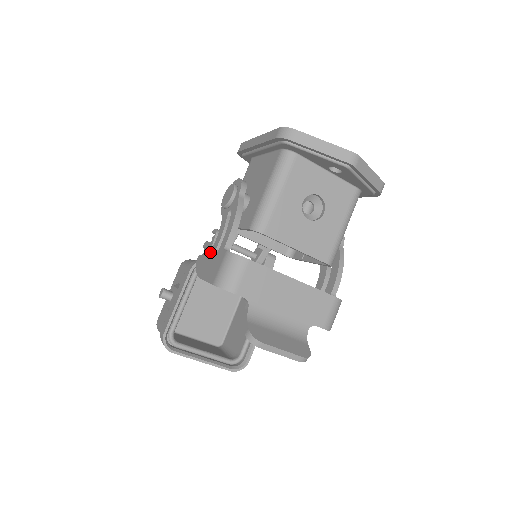
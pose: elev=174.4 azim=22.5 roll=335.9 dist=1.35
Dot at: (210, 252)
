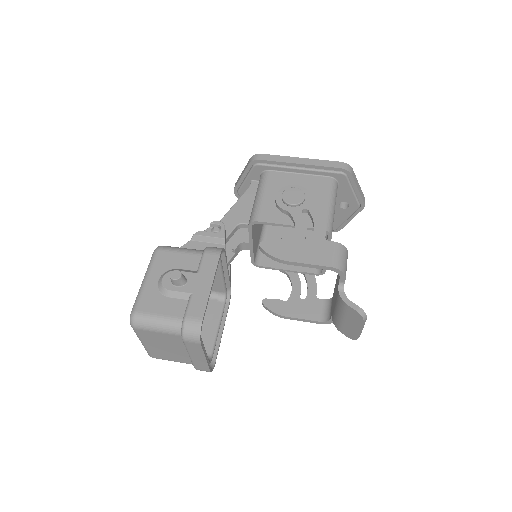
Dot at: (293, 240)
